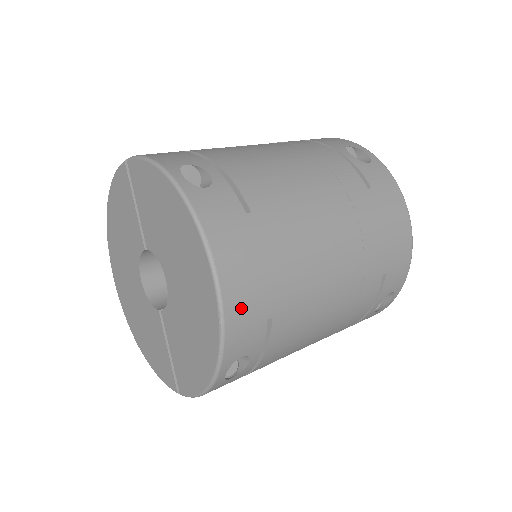
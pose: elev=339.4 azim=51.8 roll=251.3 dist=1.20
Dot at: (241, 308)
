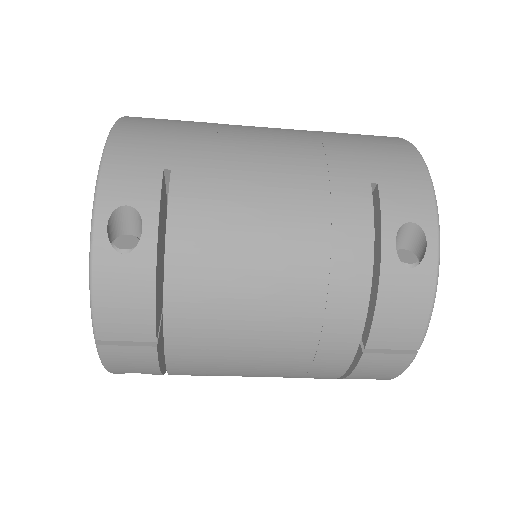
Dot at: (130, 148)
